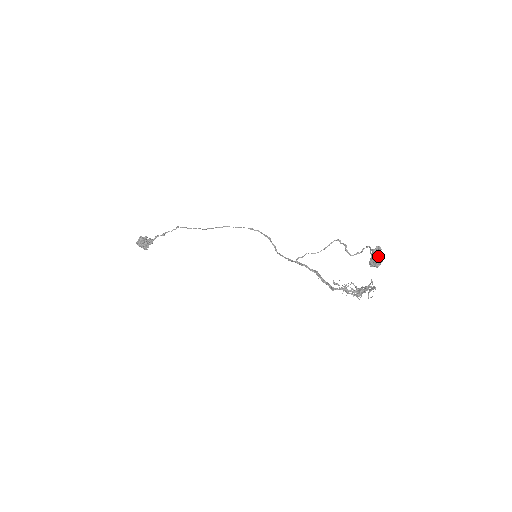
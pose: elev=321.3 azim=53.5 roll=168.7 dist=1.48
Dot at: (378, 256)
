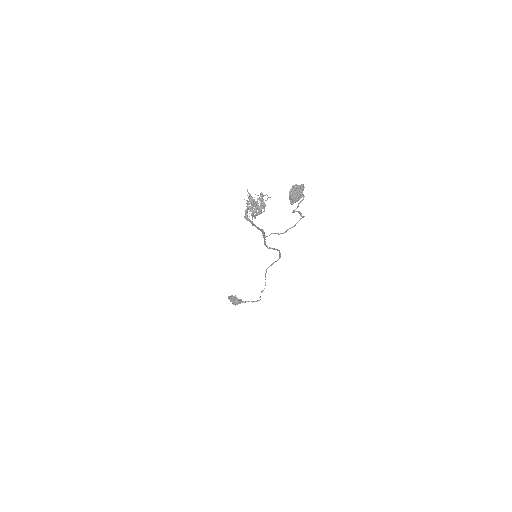
Dot at: (294, 187)
